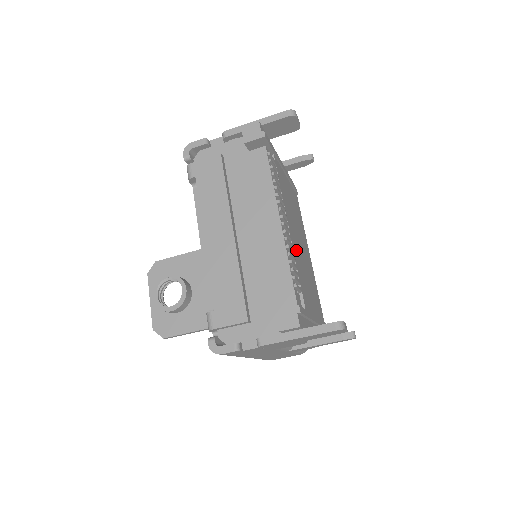
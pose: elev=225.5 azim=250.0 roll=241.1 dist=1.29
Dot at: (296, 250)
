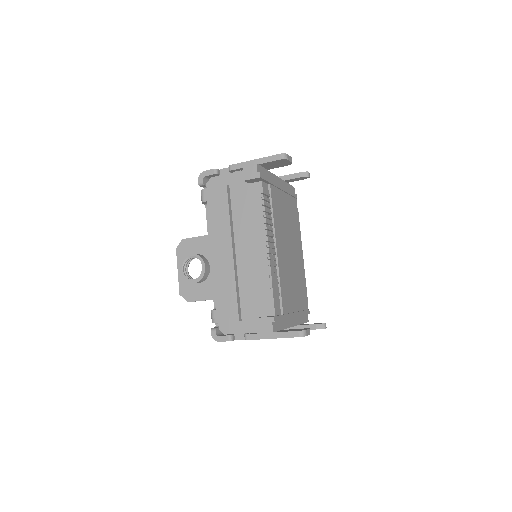
Dot at: (282, 263)
